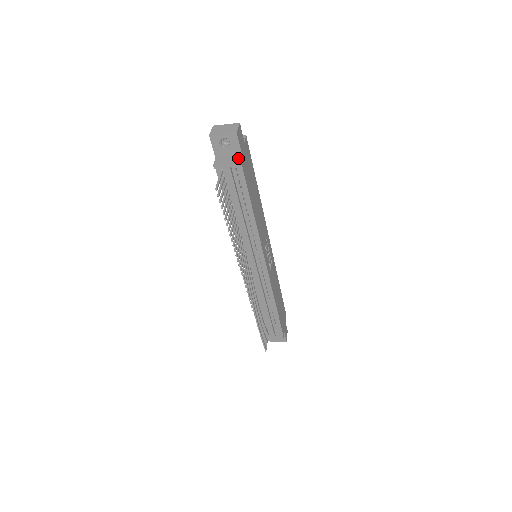
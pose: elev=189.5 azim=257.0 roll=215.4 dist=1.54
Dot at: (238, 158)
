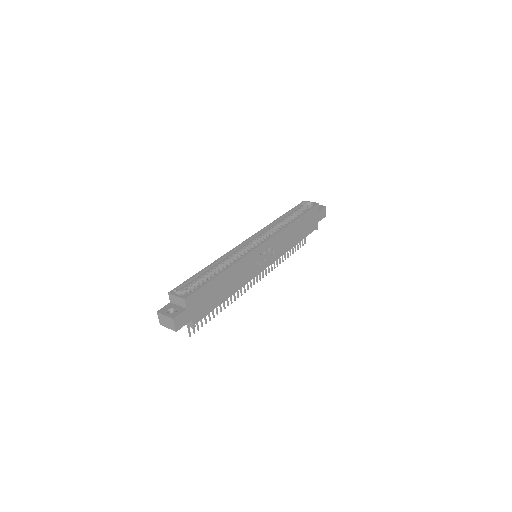
Dot at: (190, 322)
